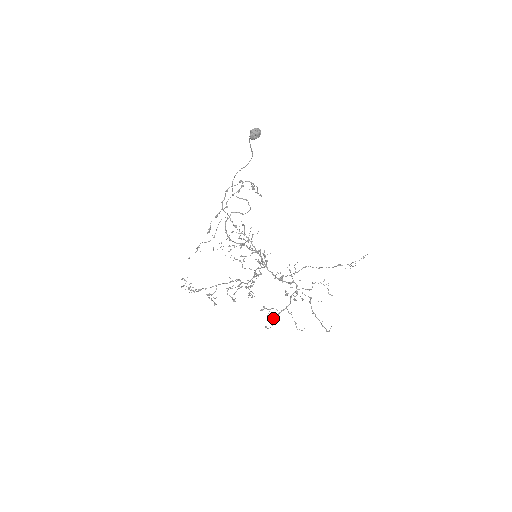
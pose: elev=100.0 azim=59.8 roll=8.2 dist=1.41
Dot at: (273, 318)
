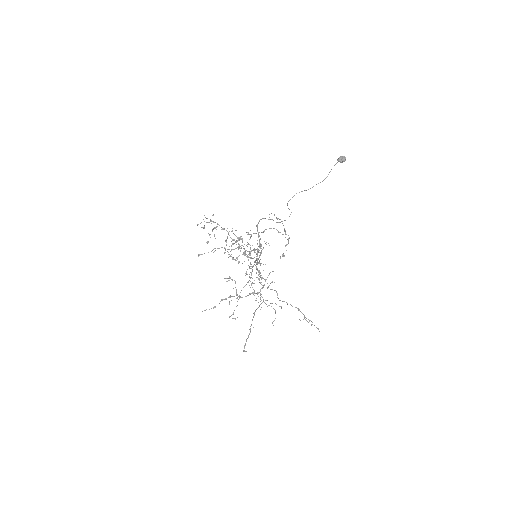
Dot at: (222, 299)
